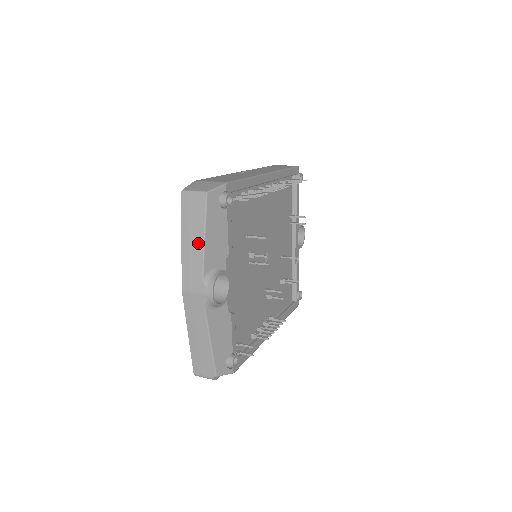
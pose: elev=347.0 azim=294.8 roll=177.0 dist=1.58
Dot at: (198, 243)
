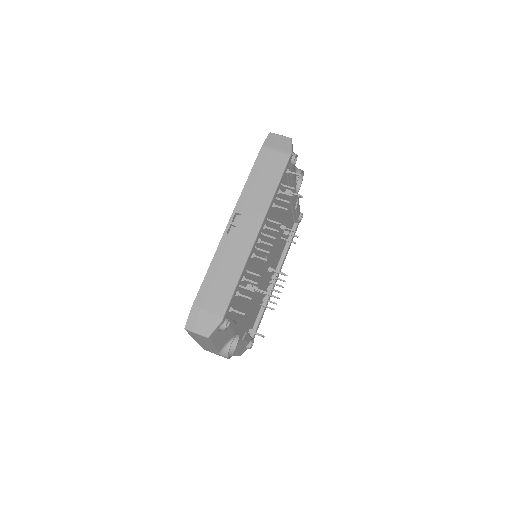
Dot at: (209, 346)
